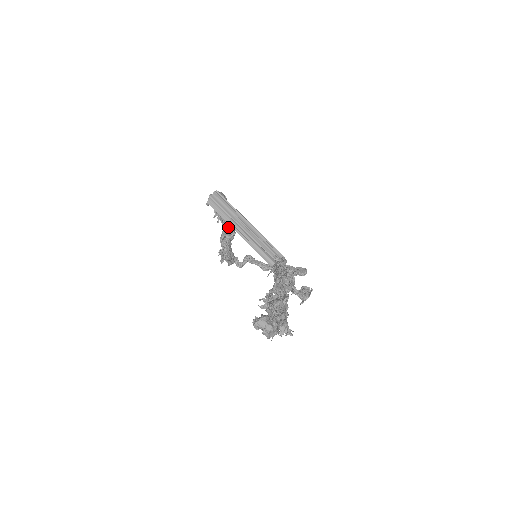
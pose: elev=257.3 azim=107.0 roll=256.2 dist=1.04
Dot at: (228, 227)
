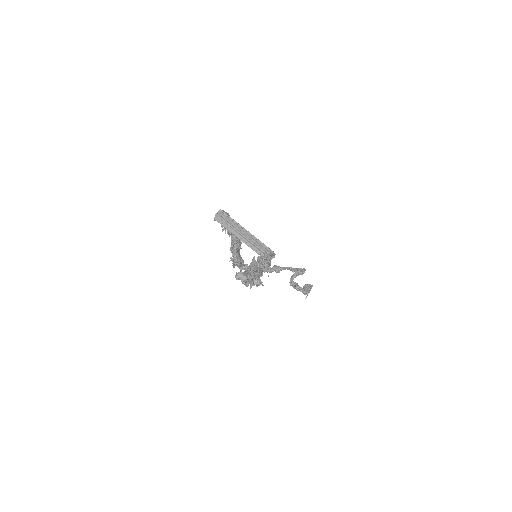
Dot at: (235, 238)
